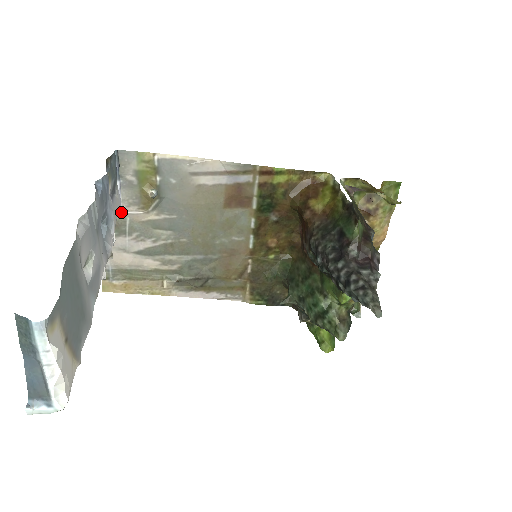
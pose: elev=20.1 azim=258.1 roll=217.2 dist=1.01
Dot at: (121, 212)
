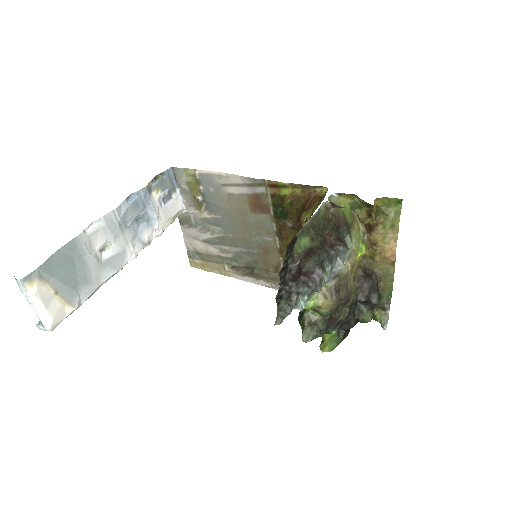
Dot at: (186, 211)
